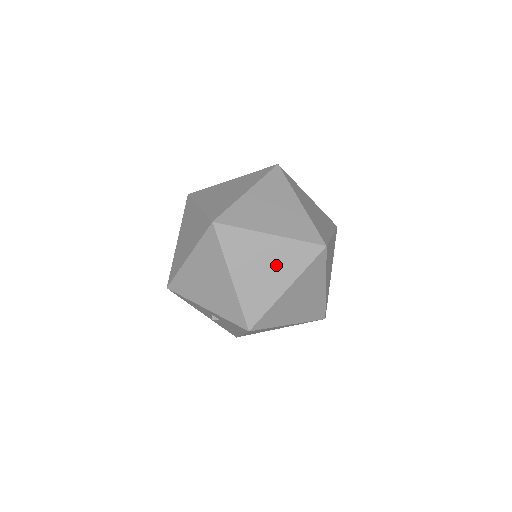
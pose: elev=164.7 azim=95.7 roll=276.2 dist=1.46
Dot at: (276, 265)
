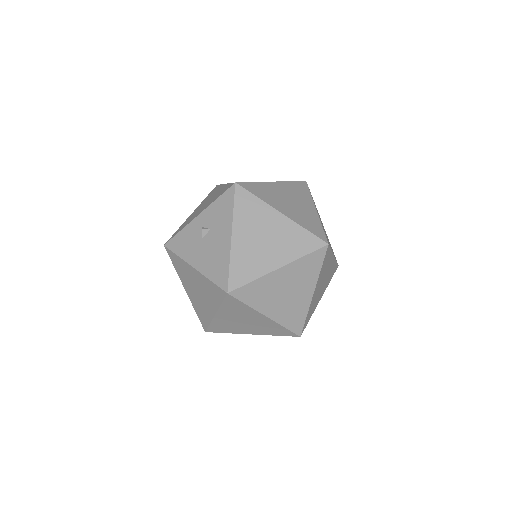
Dot at: occluded
